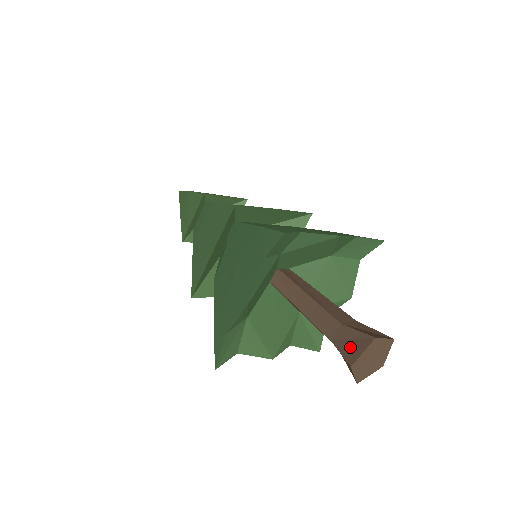
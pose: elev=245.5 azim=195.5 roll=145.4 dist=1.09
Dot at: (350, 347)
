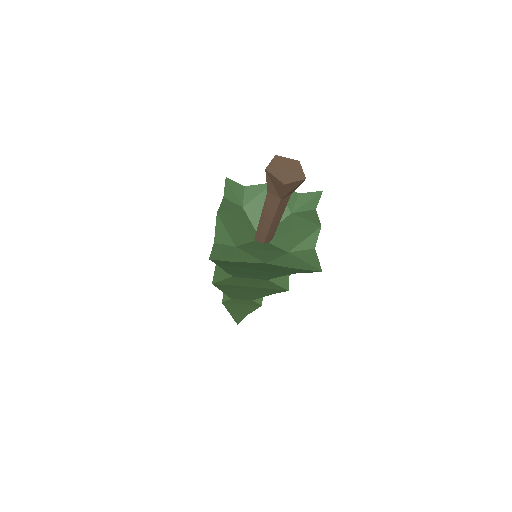
Dot at: occluded
